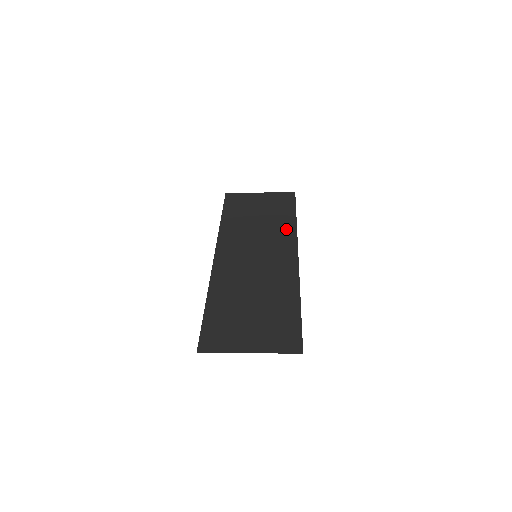
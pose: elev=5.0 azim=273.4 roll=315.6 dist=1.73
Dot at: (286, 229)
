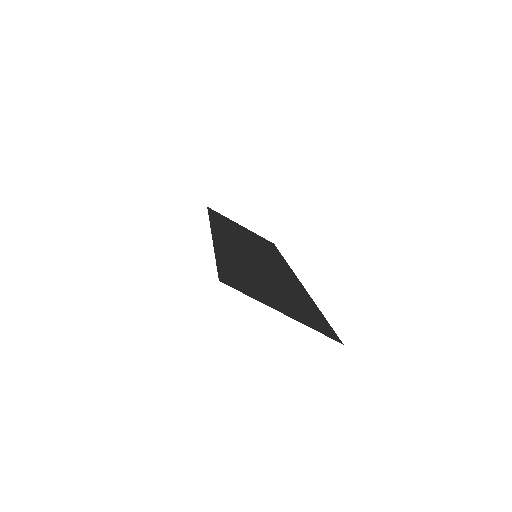
Dot at: (277, 257)
